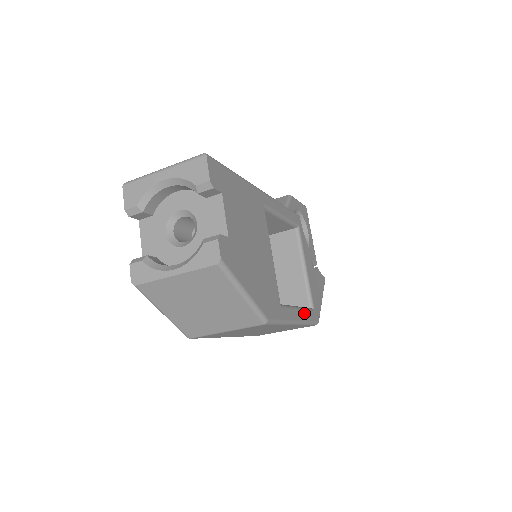
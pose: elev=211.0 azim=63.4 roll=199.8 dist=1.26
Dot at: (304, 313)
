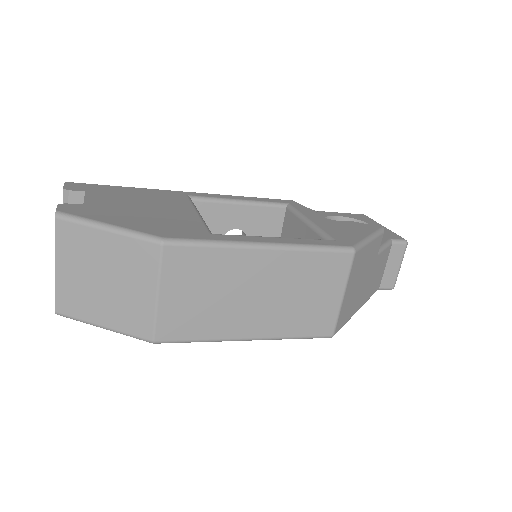
Dot at: (294, 240)
